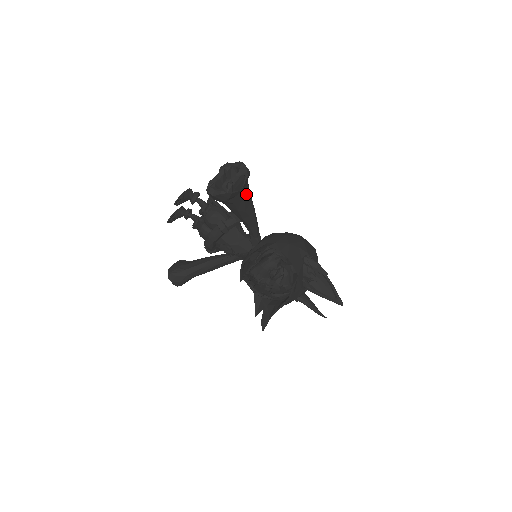
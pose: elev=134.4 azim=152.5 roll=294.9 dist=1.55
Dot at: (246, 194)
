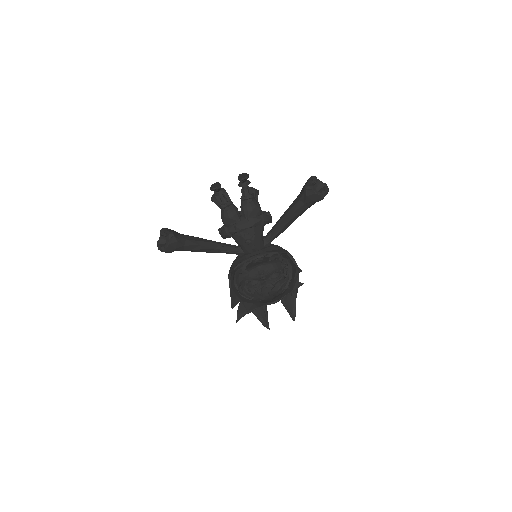
Dot at: occluded
